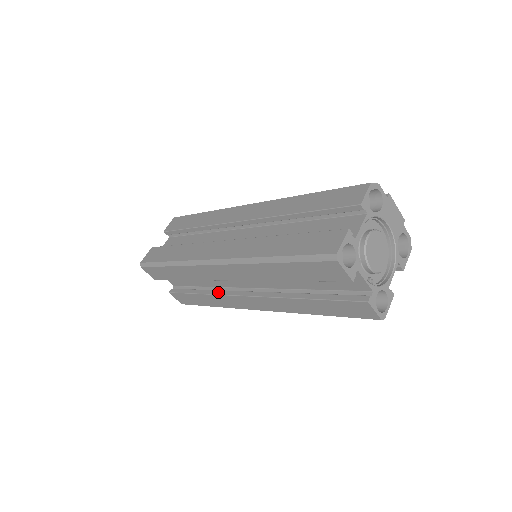
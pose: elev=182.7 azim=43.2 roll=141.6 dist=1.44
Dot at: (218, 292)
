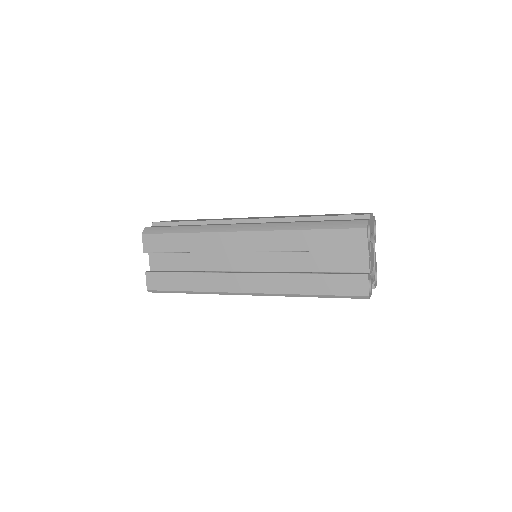
Dot at: occluded
